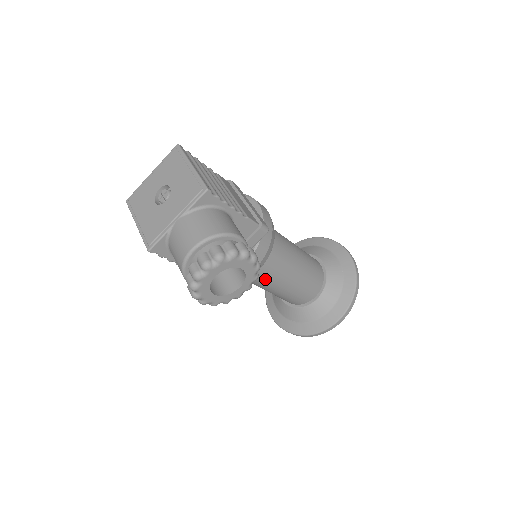
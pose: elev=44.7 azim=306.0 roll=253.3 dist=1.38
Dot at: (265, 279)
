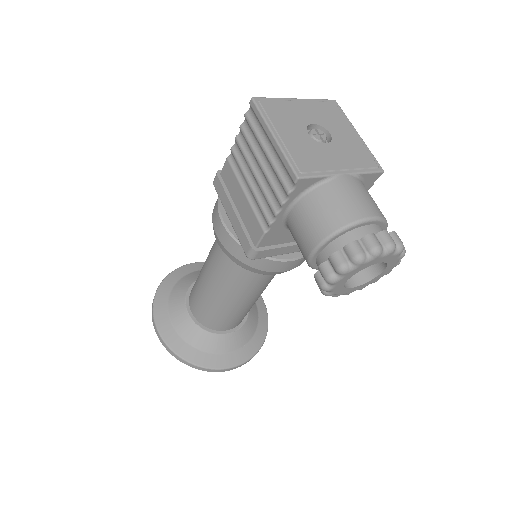
Dot at: (250, 285)
